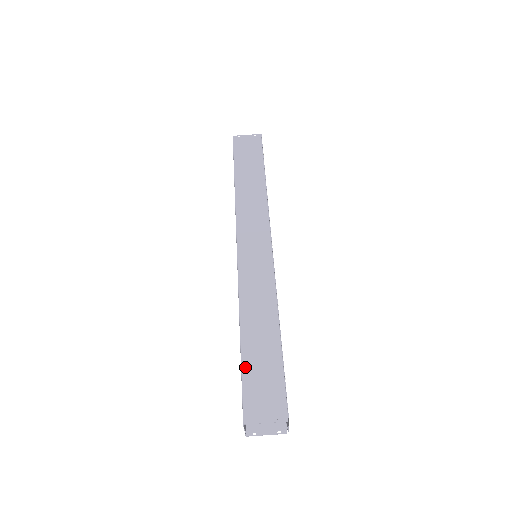
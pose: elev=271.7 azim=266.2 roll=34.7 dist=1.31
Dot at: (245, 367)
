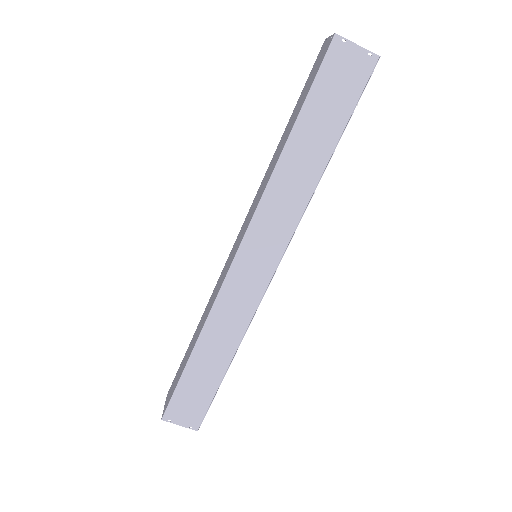
Dot at: (183, 382)
